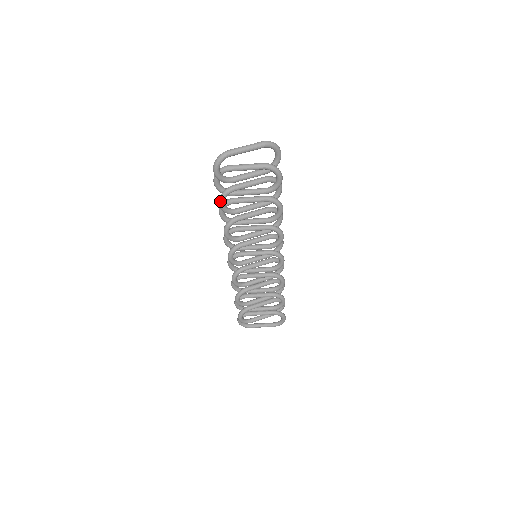
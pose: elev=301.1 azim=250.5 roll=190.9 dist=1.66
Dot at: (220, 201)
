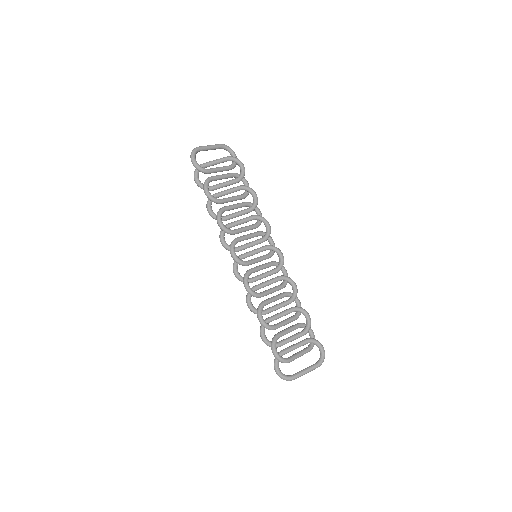
Dot at: (205, 187)
